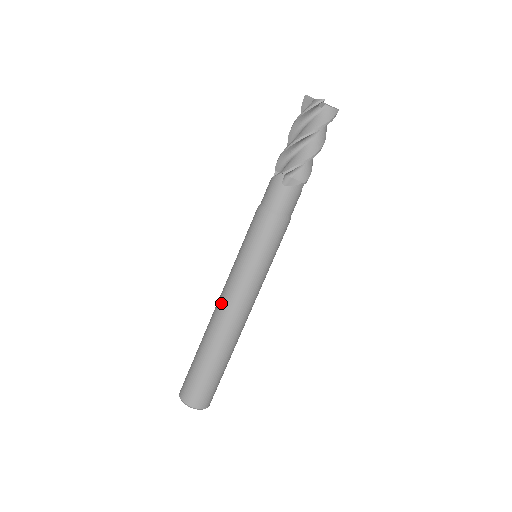
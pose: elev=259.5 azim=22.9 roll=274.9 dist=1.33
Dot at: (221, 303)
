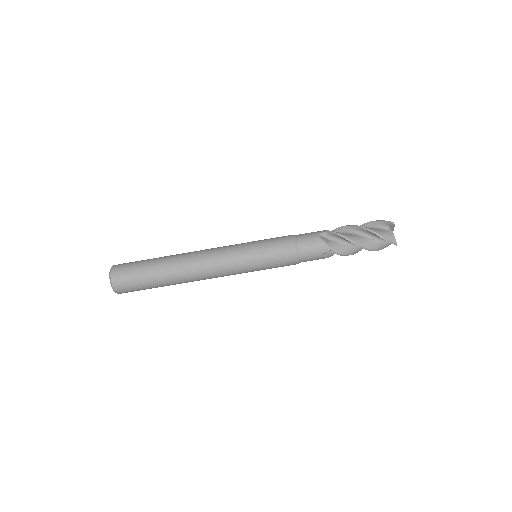
Dot at: (207, 249)
